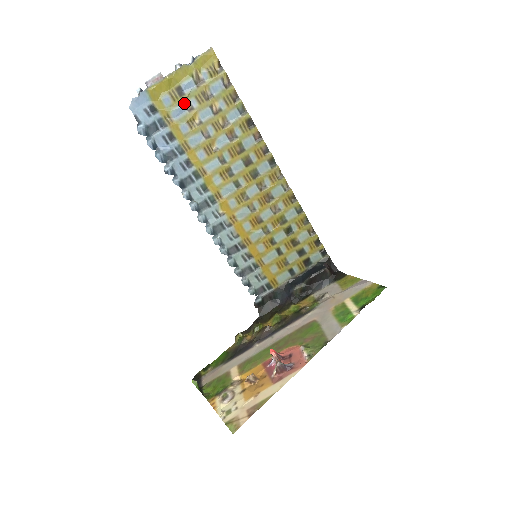
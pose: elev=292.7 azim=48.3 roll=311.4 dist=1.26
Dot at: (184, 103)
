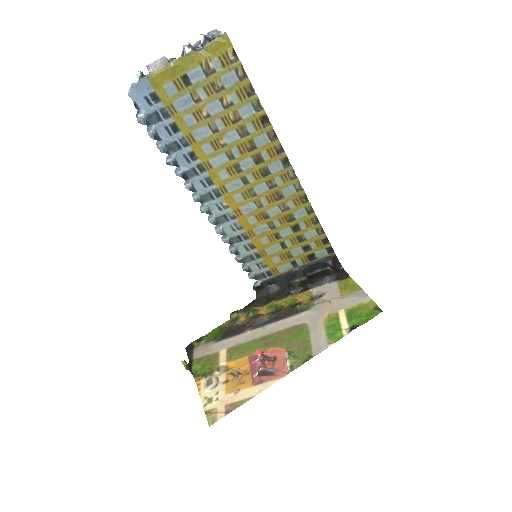
Dot at: (190, 94)
